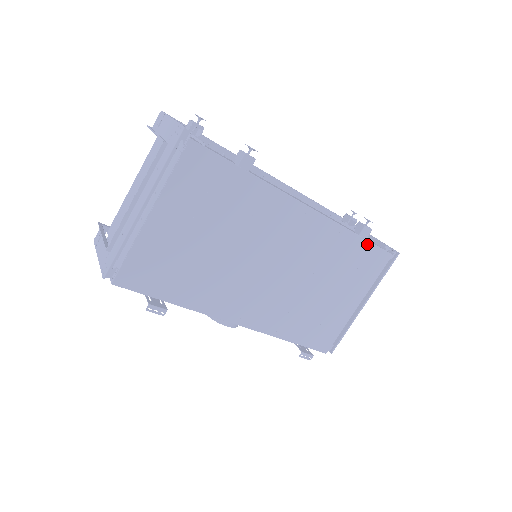
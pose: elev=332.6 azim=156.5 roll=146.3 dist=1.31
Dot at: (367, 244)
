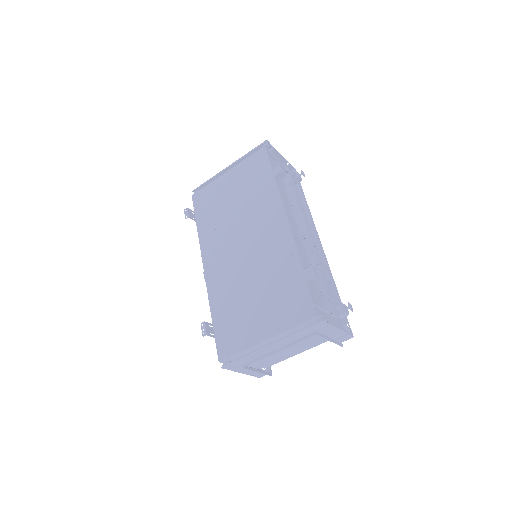
Dot at: (304, 284)
